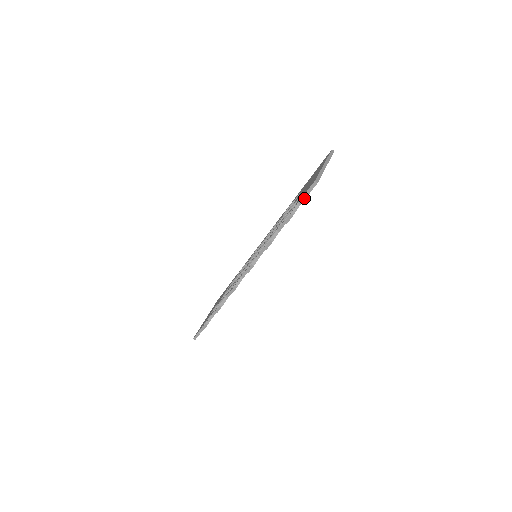
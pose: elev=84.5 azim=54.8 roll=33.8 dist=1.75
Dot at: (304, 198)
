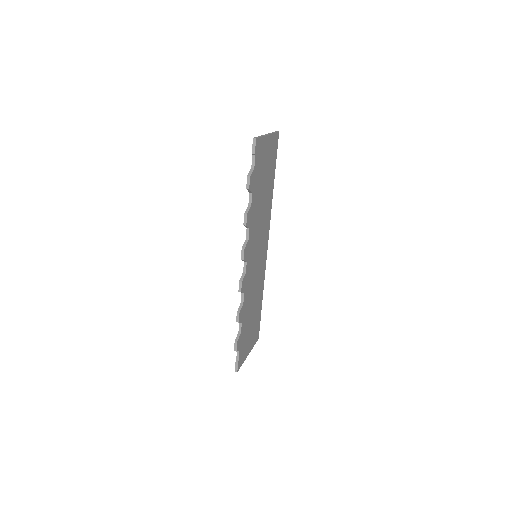
Dot at: (254, 160)
